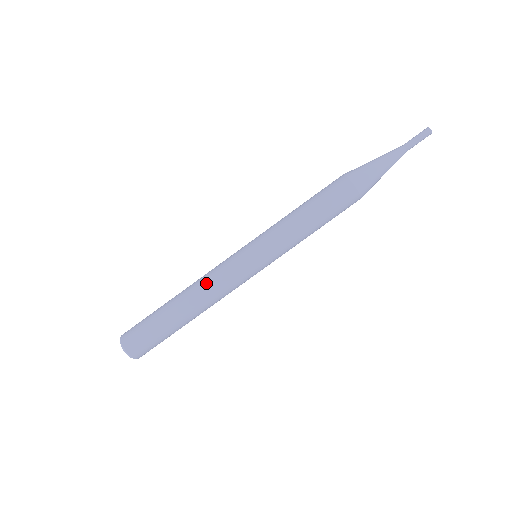
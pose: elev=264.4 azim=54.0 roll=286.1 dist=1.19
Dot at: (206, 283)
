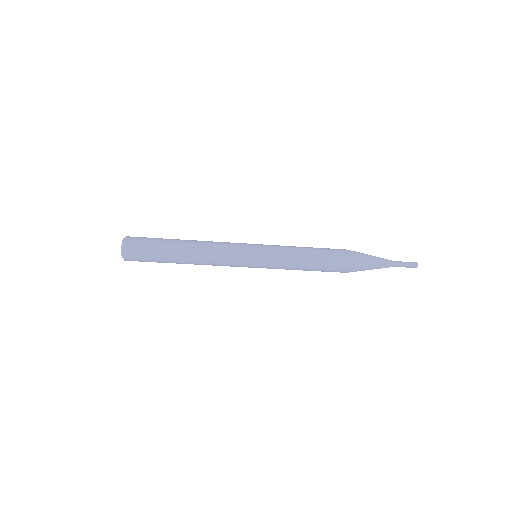
Dot at: (212, 262)
